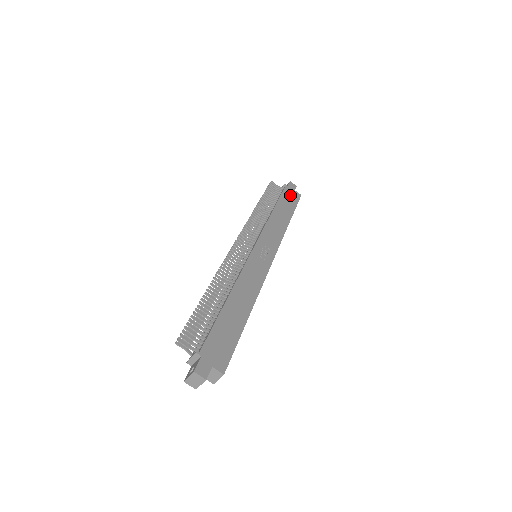
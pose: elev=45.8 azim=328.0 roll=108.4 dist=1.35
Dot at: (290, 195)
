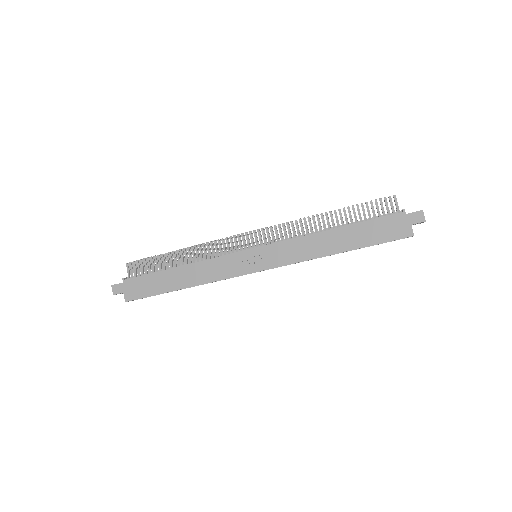
Dot at: (390, 226)
